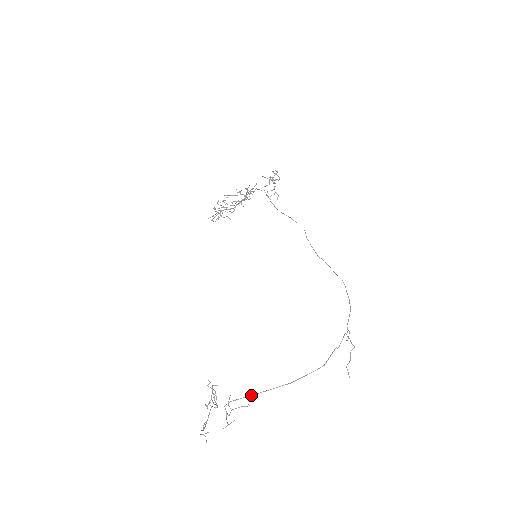
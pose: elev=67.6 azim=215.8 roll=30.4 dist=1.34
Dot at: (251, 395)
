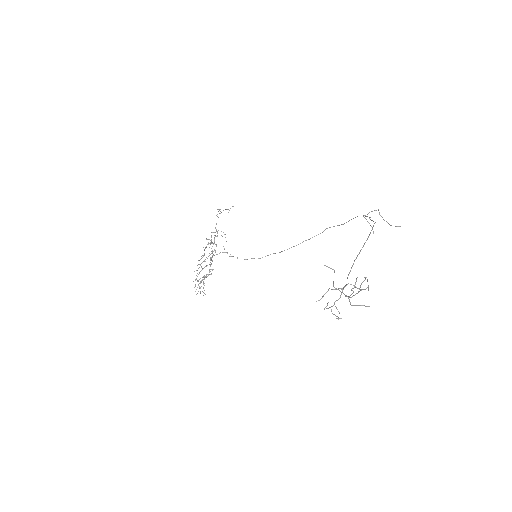
Dot at: (355, 259)
